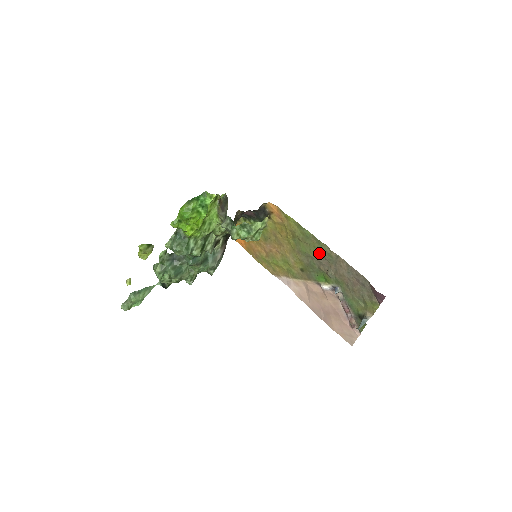
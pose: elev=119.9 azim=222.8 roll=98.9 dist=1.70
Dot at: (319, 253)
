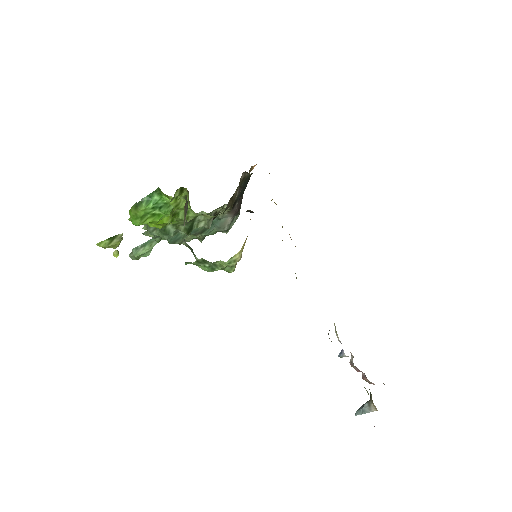
Dot at: occluded
